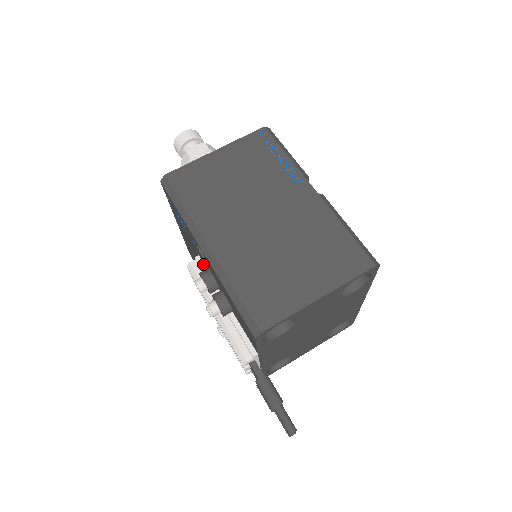
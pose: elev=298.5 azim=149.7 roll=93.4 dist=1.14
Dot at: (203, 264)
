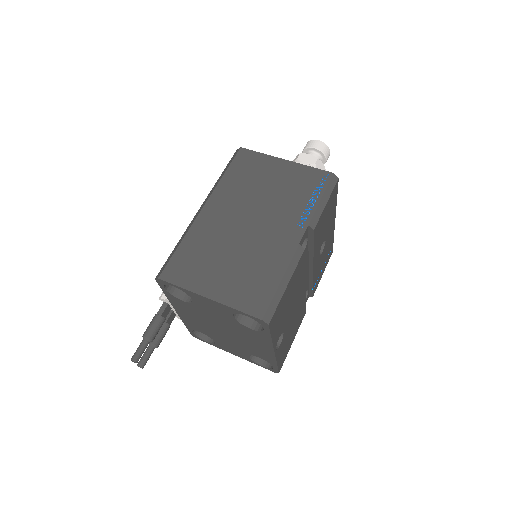
Dot at: occluded
